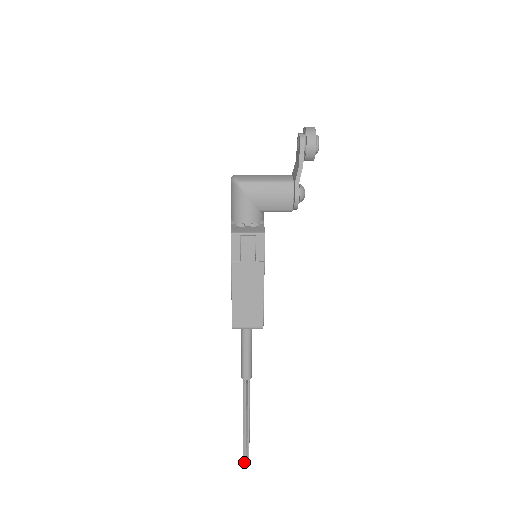
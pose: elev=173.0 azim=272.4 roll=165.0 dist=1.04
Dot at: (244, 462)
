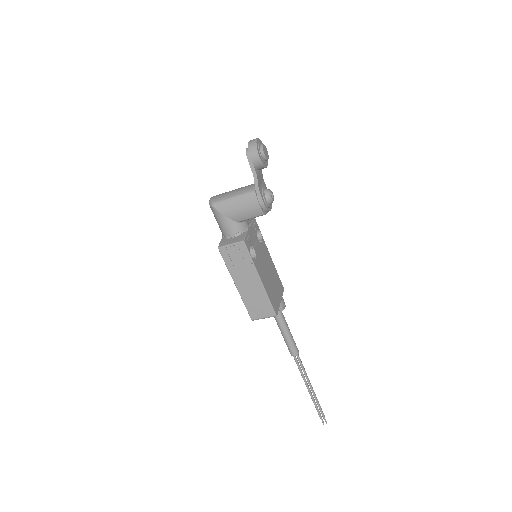
Dot at: (322, 422)
